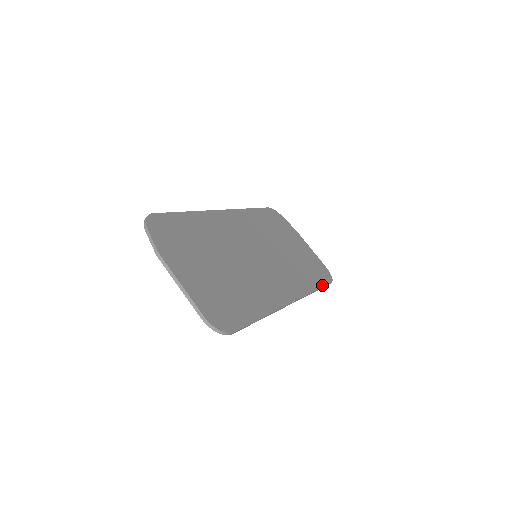
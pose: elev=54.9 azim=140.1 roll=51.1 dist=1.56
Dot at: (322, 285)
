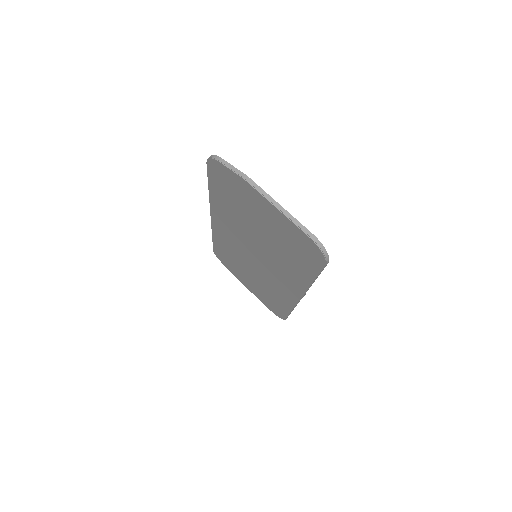
Dot at: occluded
